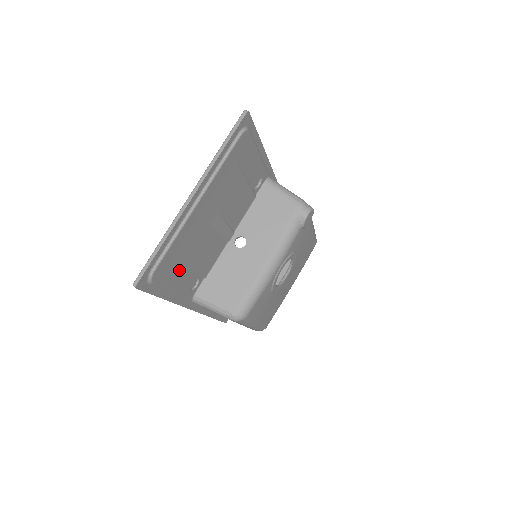
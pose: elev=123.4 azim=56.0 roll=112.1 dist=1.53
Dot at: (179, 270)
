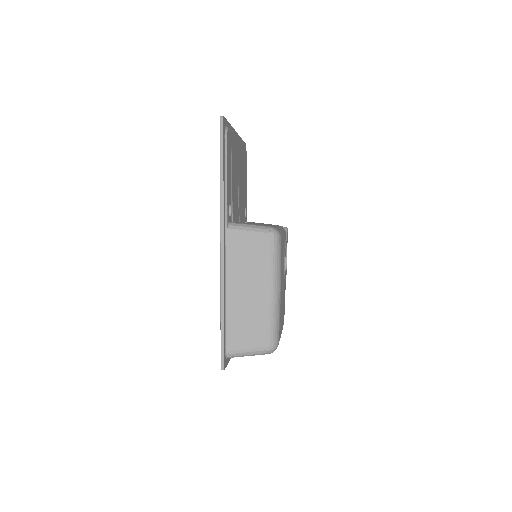
Dot at: (230, 167)
